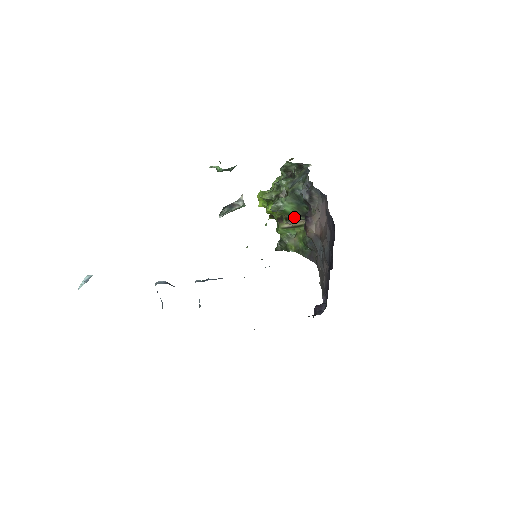
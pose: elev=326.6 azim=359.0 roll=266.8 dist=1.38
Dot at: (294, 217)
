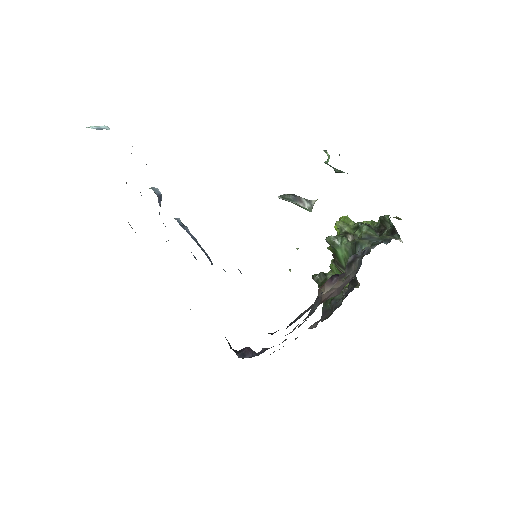
Dot at: (341, 266)
